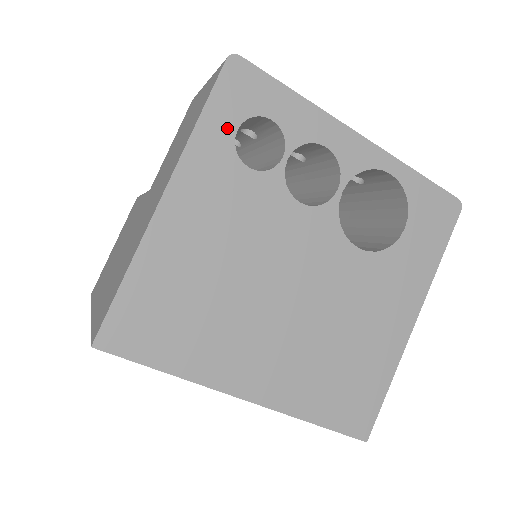
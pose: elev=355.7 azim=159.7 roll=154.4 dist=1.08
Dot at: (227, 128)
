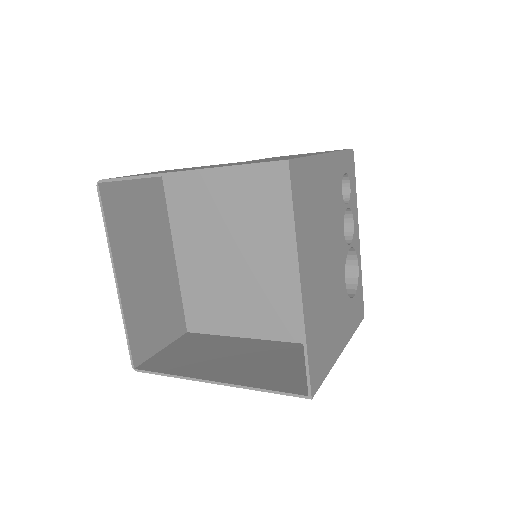
Dot at: (344, 167)
